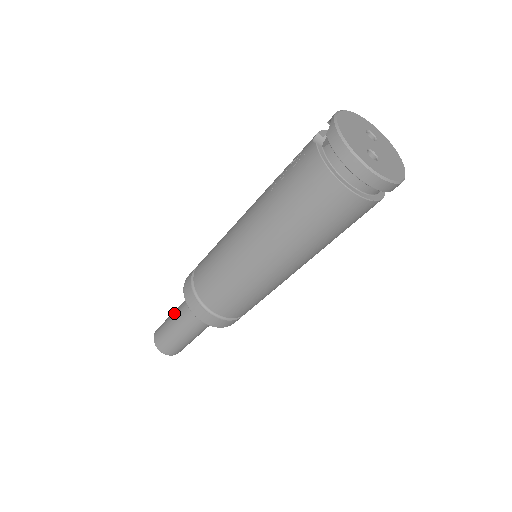
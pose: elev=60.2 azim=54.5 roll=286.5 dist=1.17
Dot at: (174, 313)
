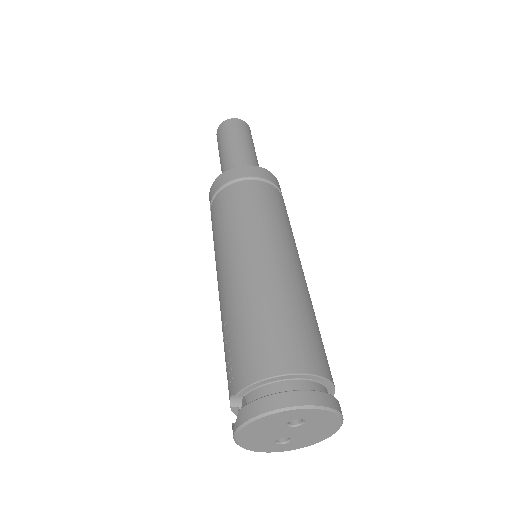
Dot at: (220, 162)
